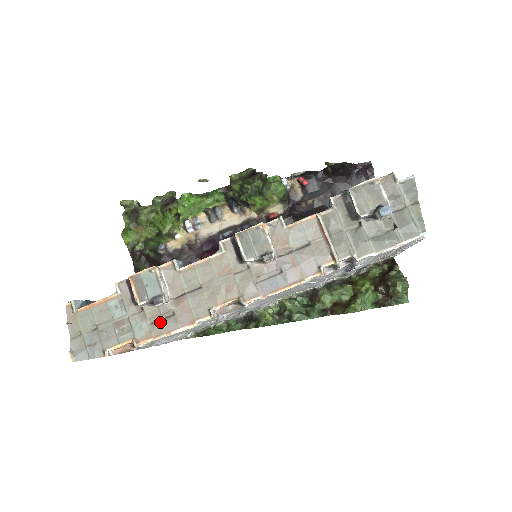
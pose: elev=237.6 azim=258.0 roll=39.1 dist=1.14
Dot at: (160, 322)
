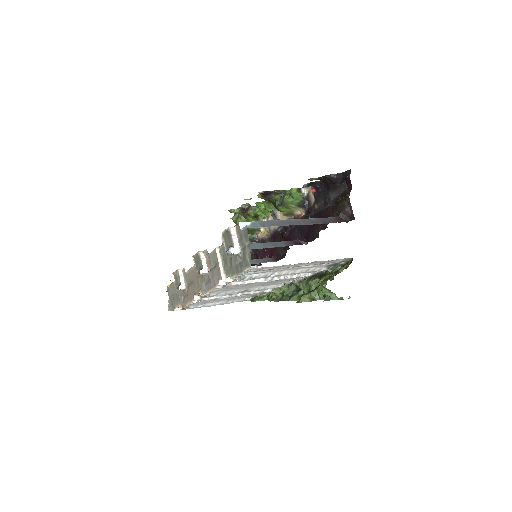
Dot at: (185, 298)
